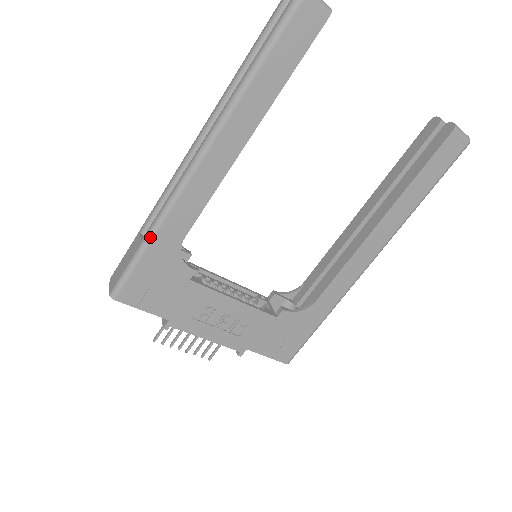
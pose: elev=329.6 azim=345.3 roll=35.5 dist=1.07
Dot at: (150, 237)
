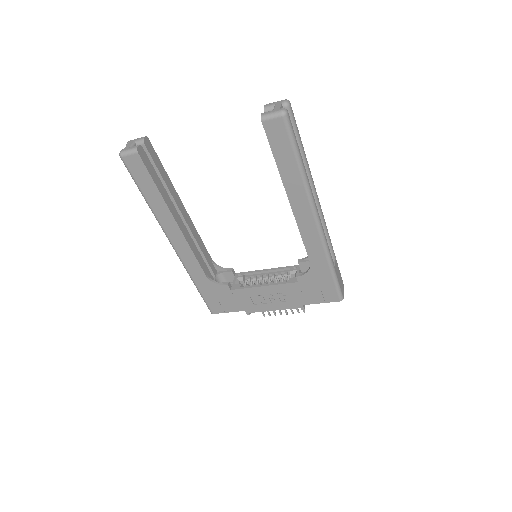
Dot at: (194, 283)
